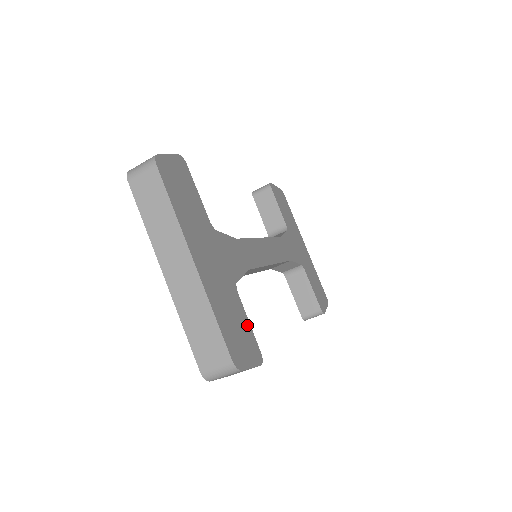
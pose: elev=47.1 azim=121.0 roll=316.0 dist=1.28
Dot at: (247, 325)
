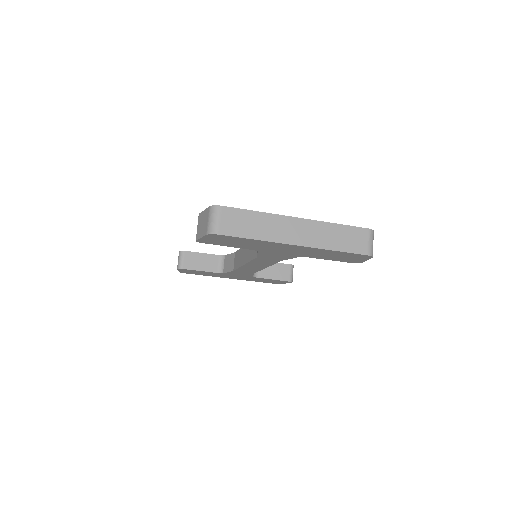
Dot at: occluded
